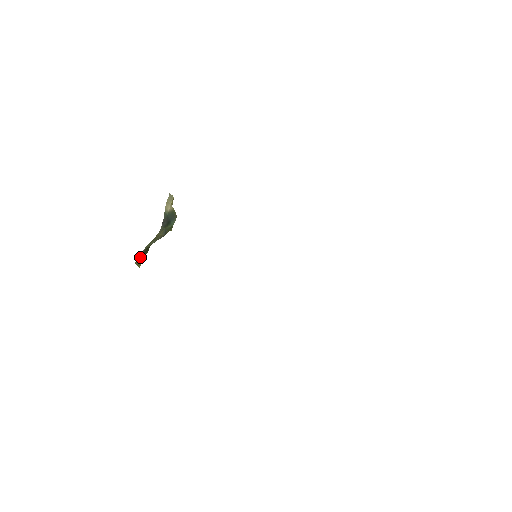
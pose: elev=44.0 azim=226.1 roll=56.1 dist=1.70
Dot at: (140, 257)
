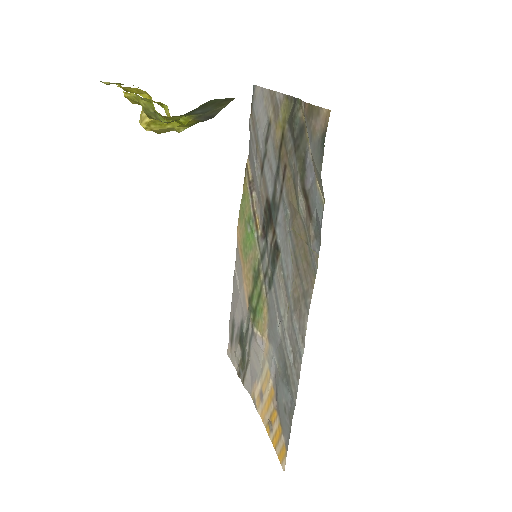
Dot at: occluded
